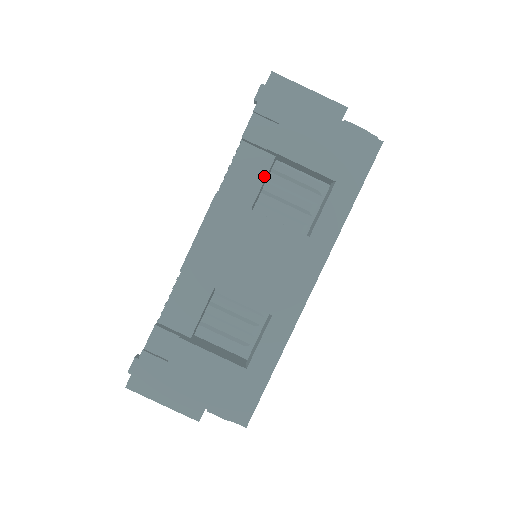
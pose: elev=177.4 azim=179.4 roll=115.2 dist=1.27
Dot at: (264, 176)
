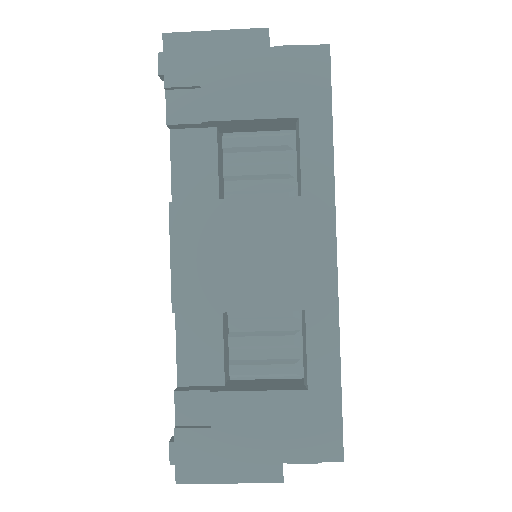
Dot at: (215, 156)
